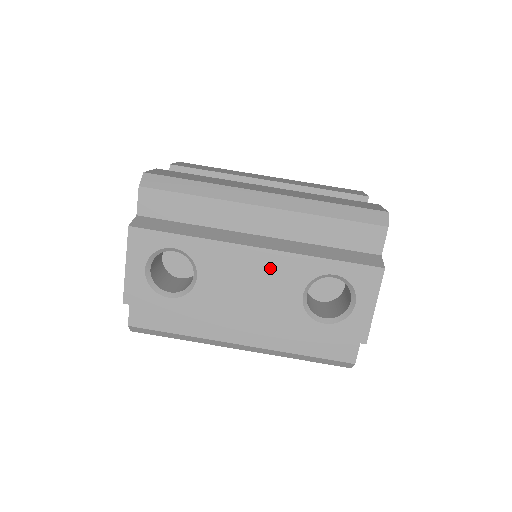
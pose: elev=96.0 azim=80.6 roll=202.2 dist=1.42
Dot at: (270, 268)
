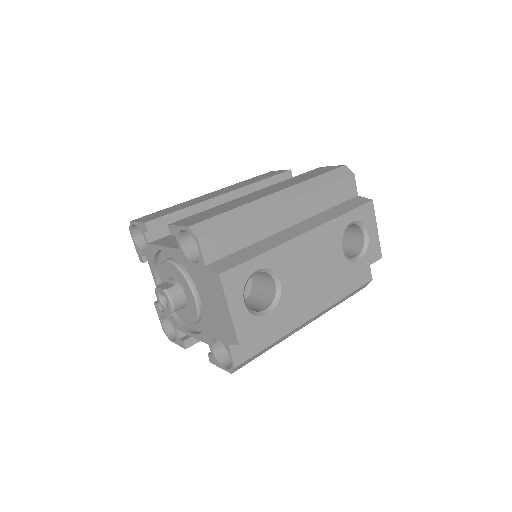
Dot at: (319, 242)
